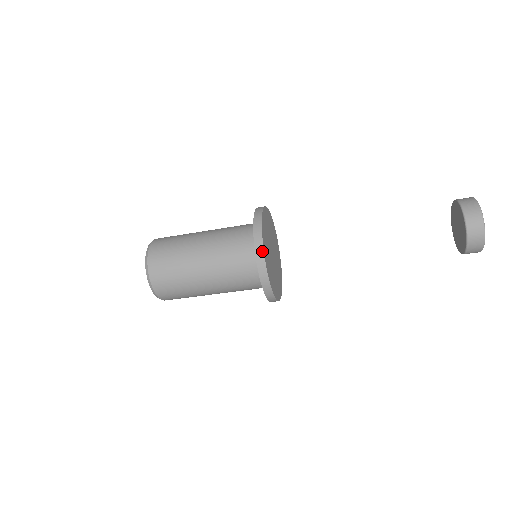
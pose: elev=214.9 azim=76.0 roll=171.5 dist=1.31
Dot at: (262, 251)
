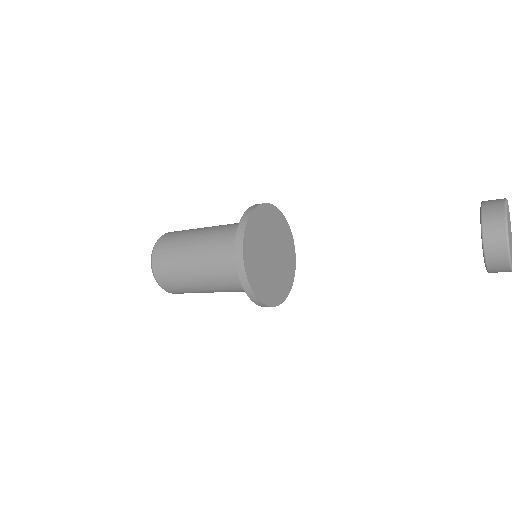
Dot at: (244, 272)
